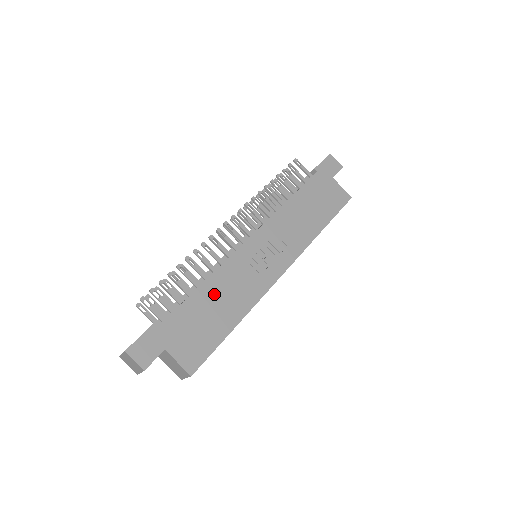
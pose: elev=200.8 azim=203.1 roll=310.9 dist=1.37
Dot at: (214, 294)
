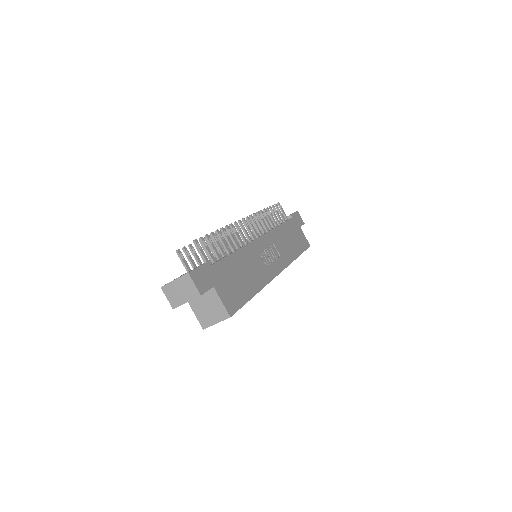
Dot at: (242, 263)
